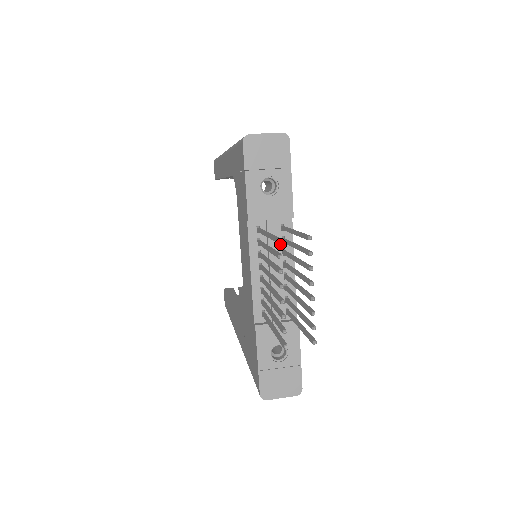
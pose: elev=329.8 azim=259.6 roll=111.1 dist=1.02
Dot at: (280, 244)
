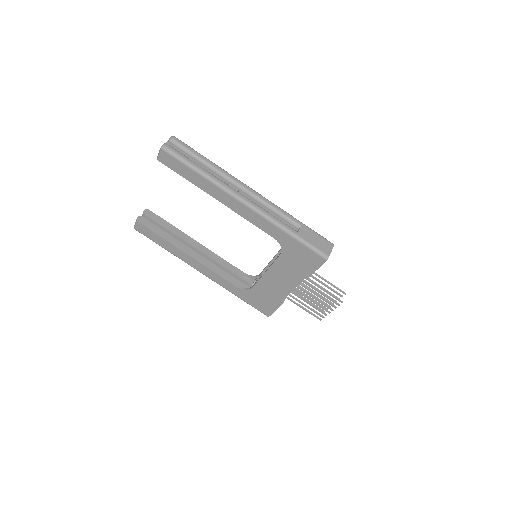
Dot at: occluded
